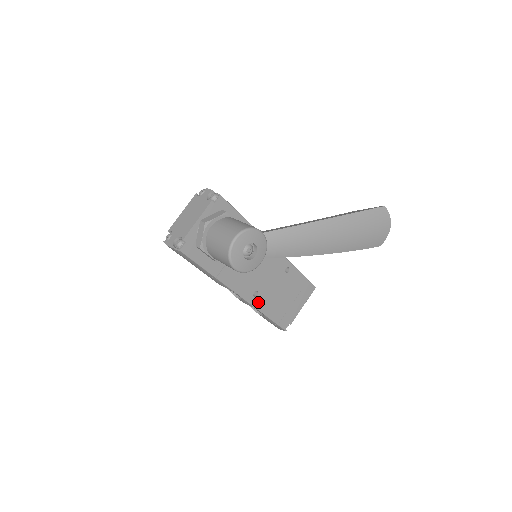
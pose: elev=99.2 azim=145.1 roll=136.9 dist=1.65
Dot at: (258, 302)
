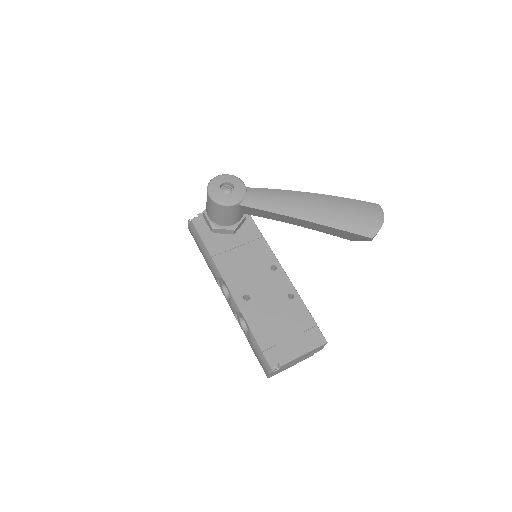
Dot at: (246, 308)
